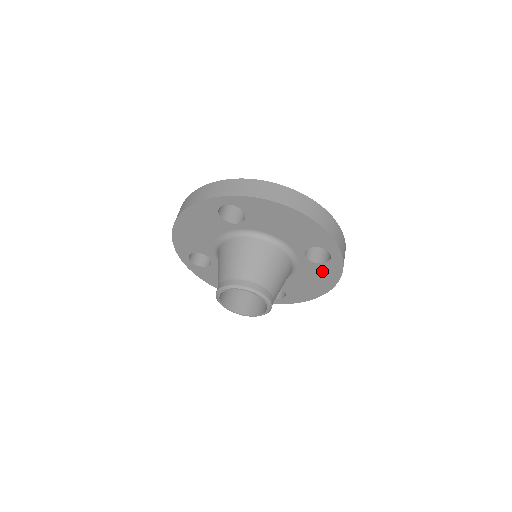
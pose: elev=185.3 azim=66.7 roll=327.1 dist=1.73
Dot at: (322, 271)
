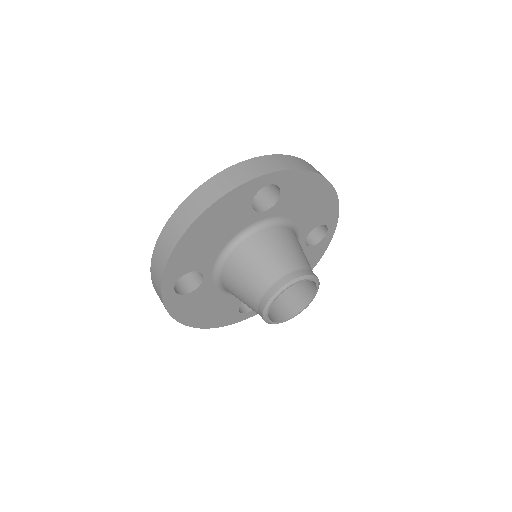
Dot at: (310, 255)
